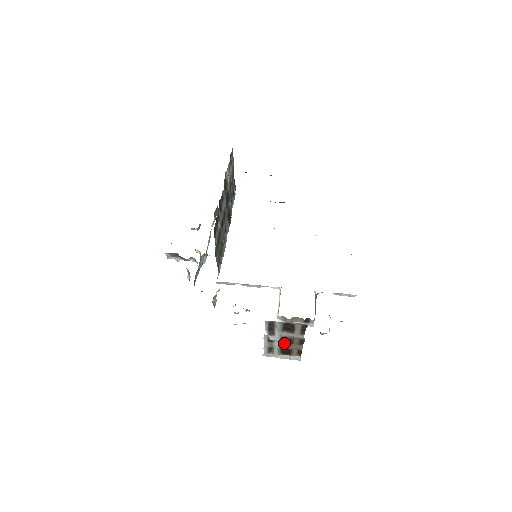
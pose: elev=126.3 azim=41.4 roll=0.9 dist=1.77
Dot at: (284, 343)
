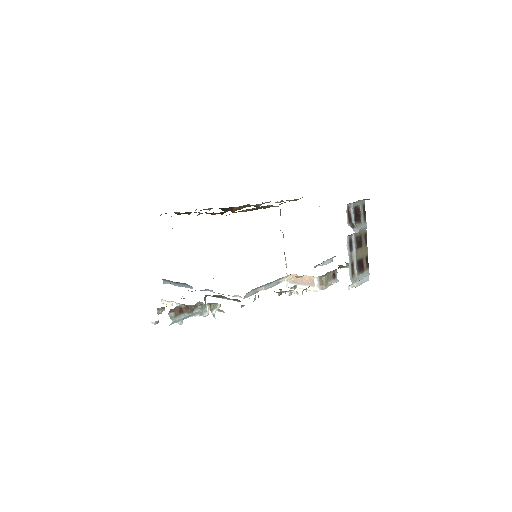
Dot at: (358, 248)
